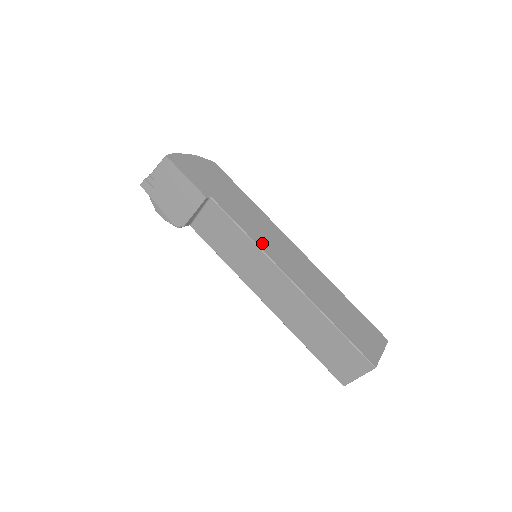
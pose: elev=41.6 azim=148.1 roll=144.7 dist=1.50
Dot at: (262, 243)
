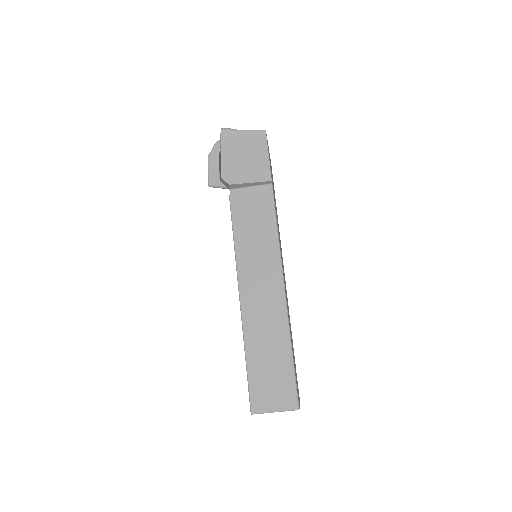
Dot at: occluded
